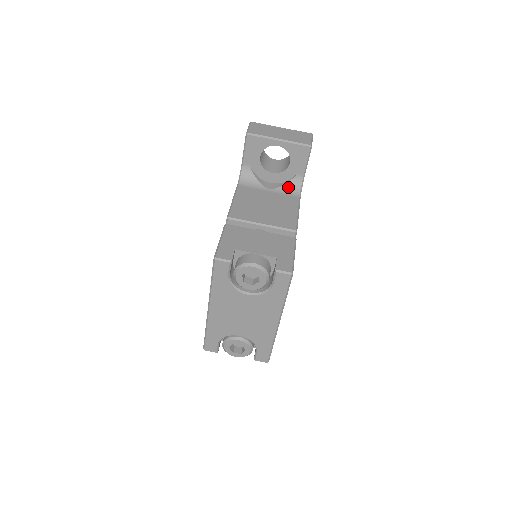
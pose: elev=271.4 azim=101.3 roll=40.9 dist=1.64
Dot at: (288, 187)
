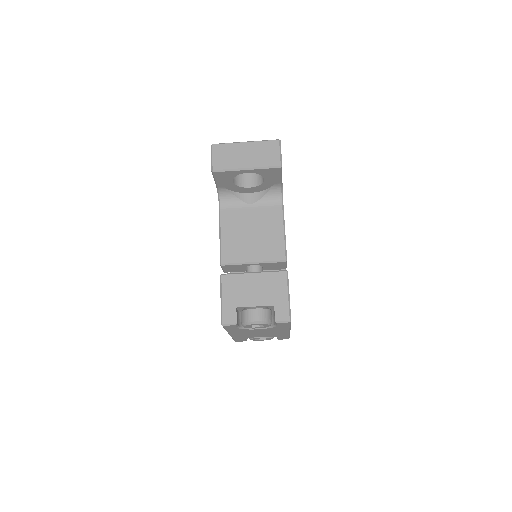
Dot at: (269, 197)
